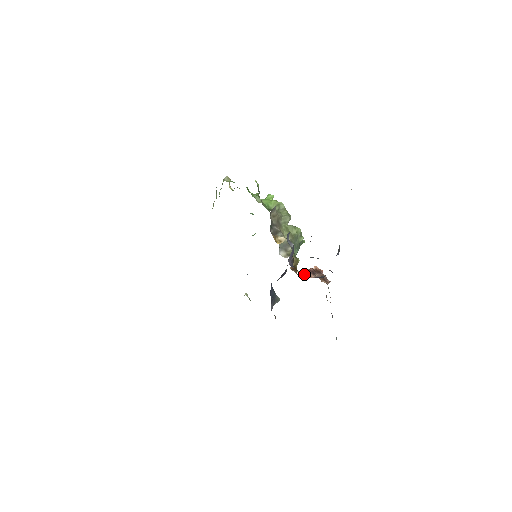
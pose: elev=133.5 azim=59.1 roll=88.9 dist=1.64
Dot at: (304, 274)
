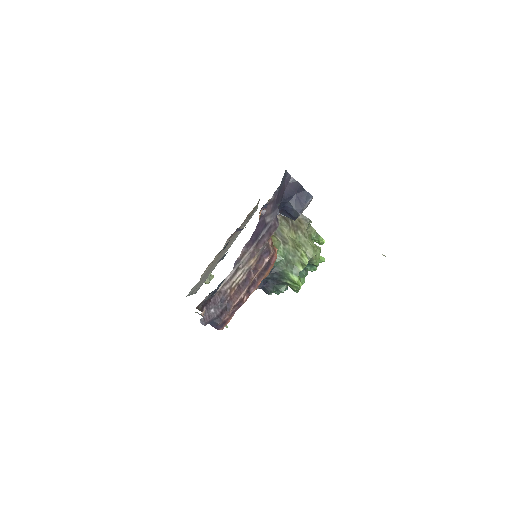
Dot at: occluded
